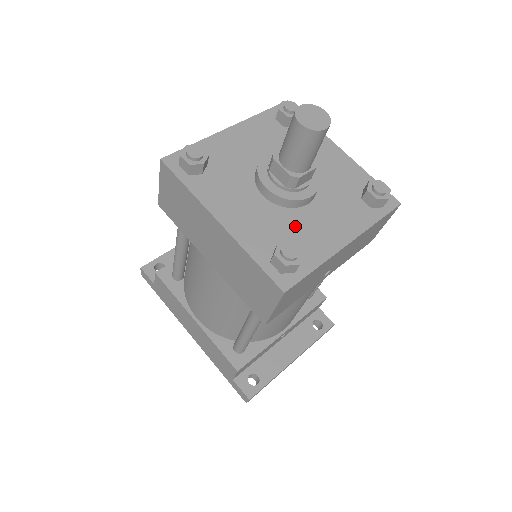
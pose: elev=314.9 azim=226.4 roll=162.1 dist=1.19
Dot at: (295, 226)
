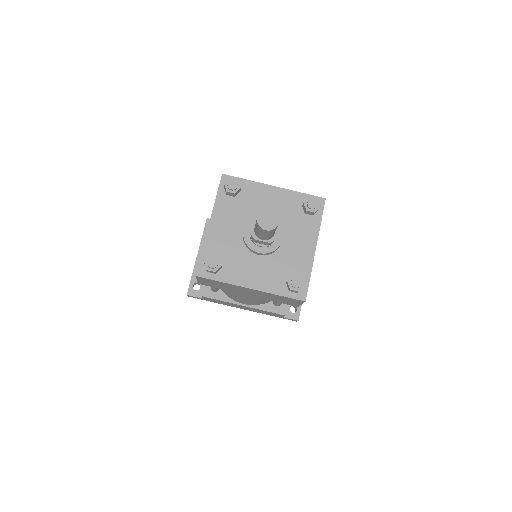
Dot at: (285, 260)
